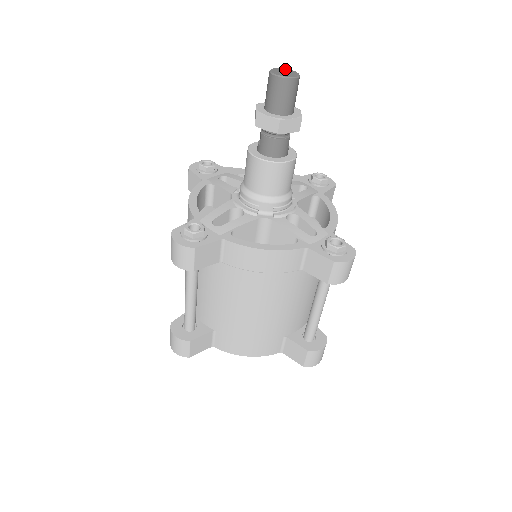
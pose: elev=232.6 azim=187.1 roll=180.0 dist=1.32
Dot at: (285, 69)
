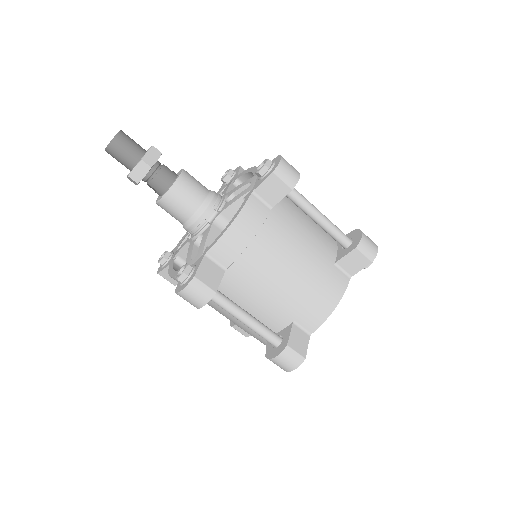
Dot at: occluded
